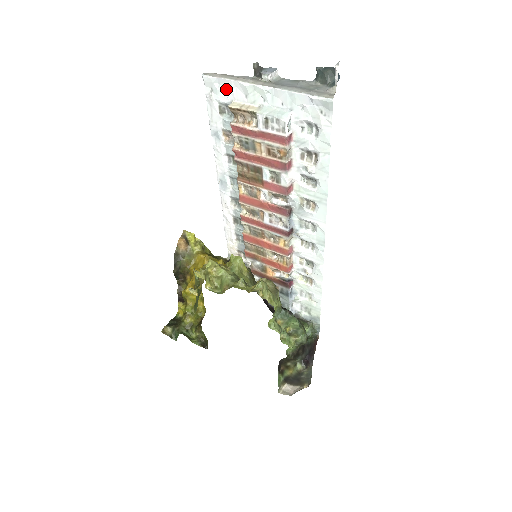
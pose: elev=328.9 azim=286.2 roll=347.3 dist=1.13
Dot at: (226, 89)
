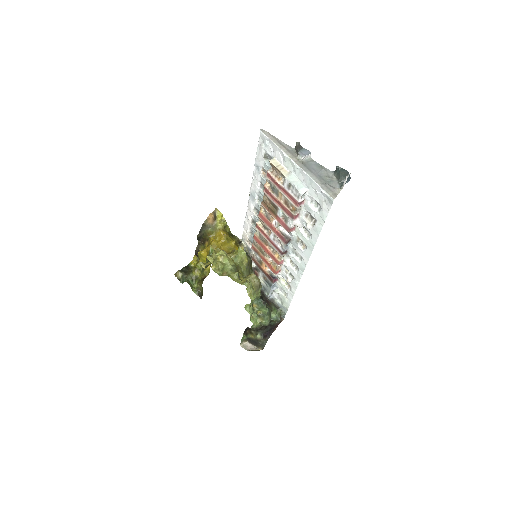
Dot at: (273, 148)
